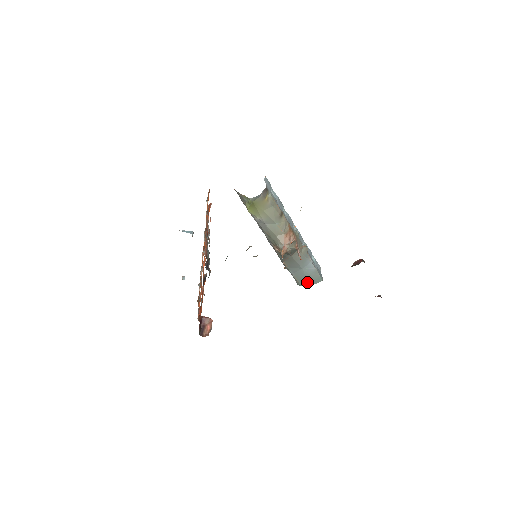
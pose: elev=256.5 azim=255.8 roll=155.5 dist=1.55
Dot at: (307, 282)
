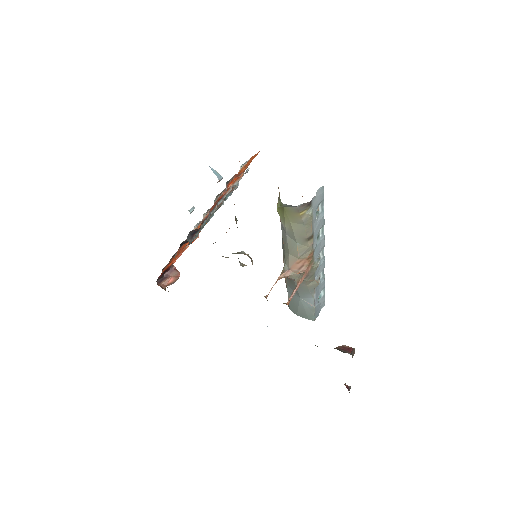
Dot at: (297, 311)
